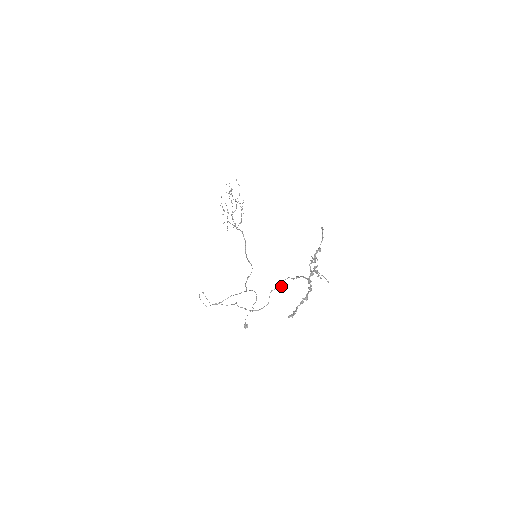
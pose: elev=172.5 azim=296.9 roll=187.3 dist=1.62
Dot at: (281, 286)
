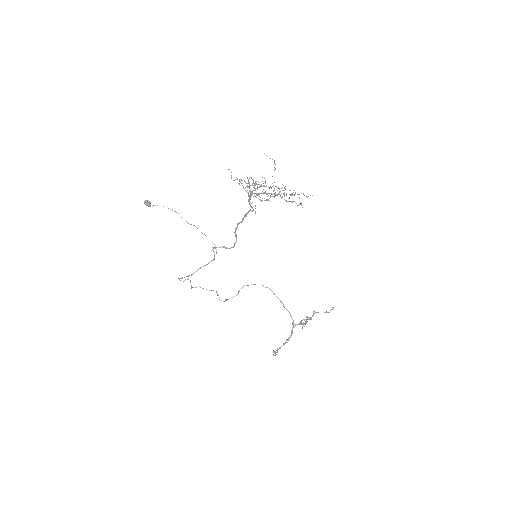
Dot at: occluded
